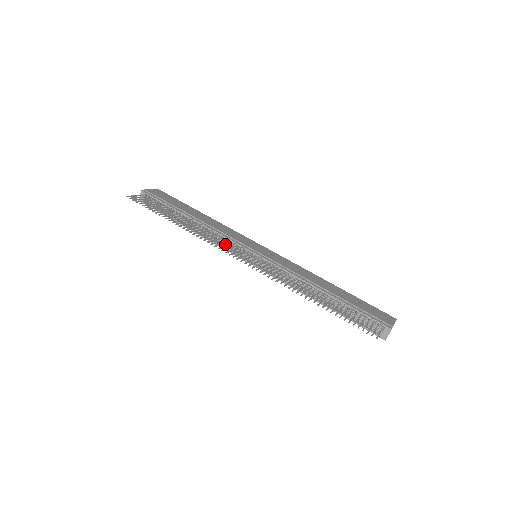
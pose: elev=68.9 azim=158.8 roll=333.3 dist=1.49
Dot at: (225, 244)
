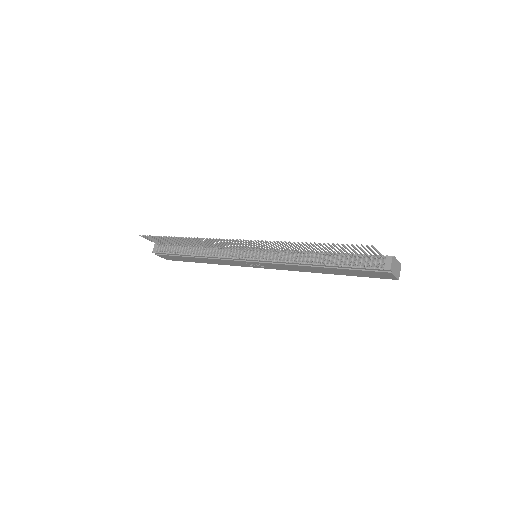
Dot at: (227, 255)
